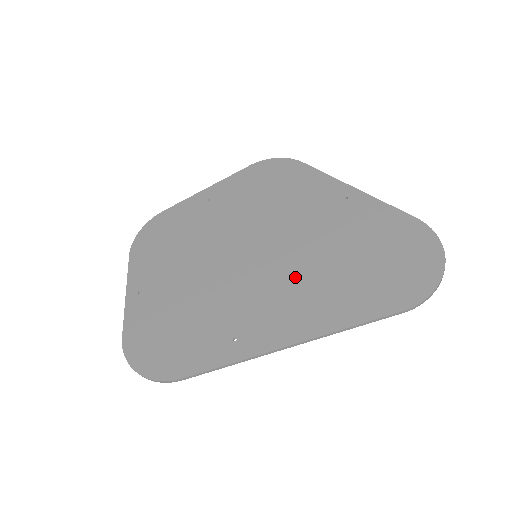
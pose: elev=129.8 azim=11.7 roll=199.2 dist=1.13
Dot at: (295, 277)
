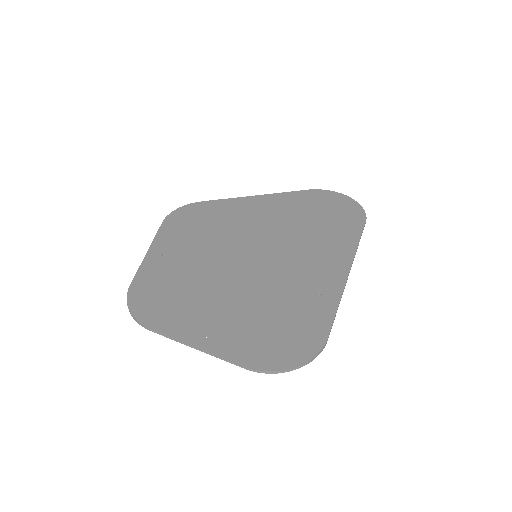
Dot at: (298, 246)
